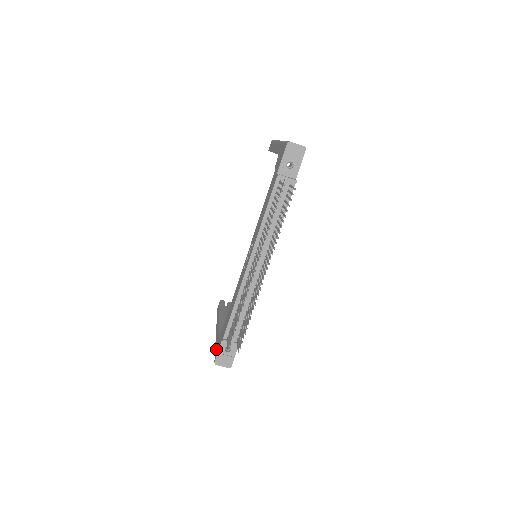
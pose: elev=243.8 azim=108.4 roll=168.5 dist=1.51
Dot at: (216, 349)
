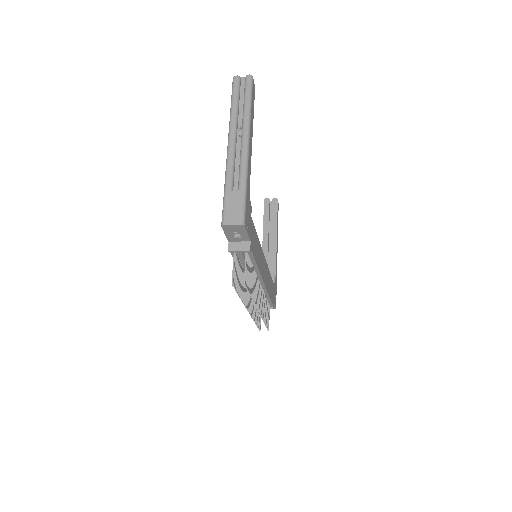
Dot at: occluded
